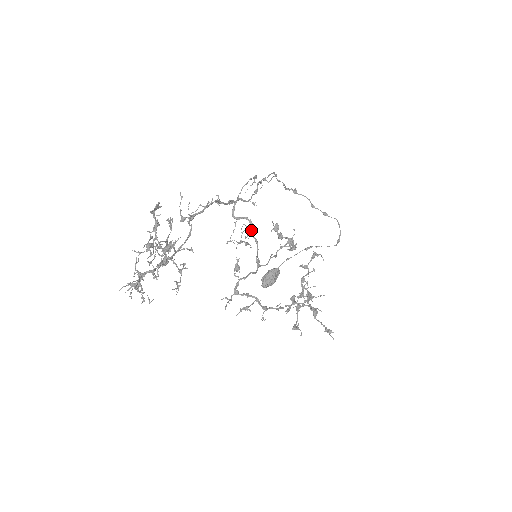
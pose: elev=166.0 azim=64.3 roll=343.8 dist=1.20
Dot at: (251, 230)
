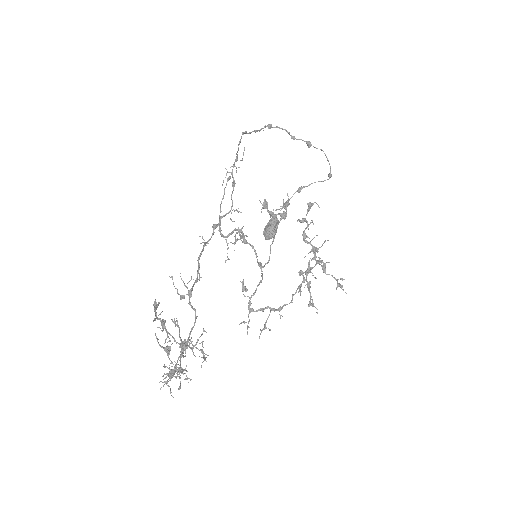
Dot at: (243, 238)
